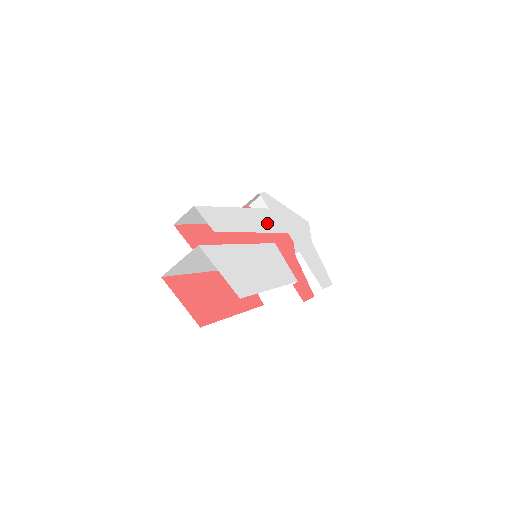
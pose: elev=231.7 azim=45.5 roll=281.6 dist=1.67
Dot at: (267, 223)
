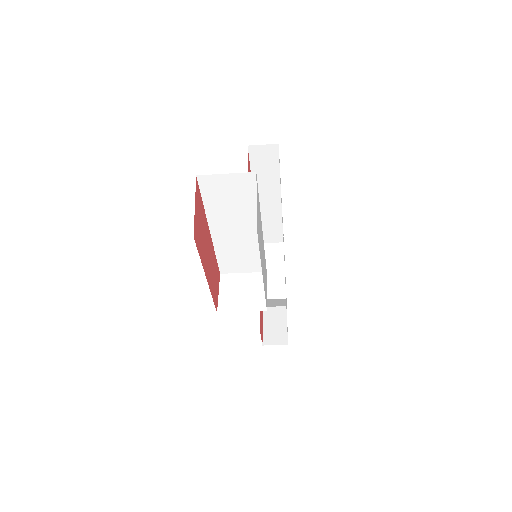
Dot at: occluded
